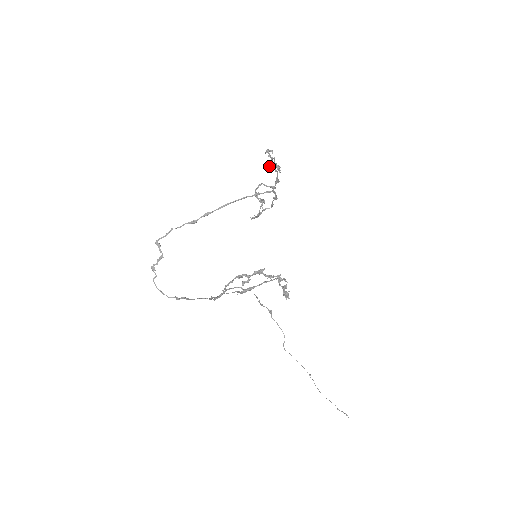
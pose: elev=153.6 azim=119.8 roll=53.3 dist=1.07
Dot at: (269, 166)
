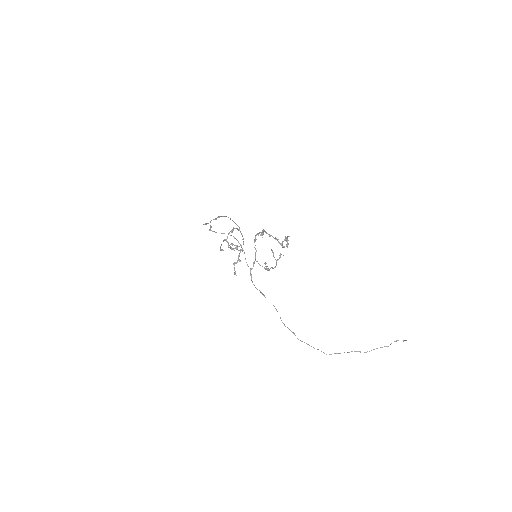
Dot at: occluded
